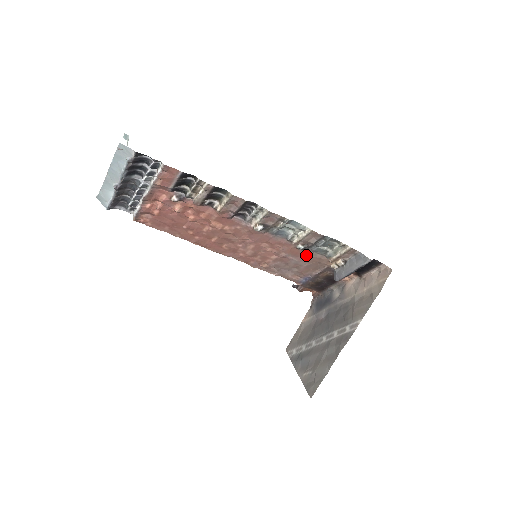
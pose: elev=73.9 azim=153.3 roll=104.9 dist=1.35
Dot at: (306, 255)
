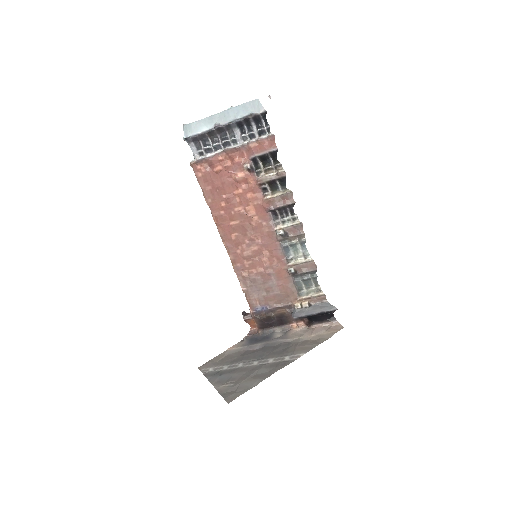
Dot at: (286, 282)
